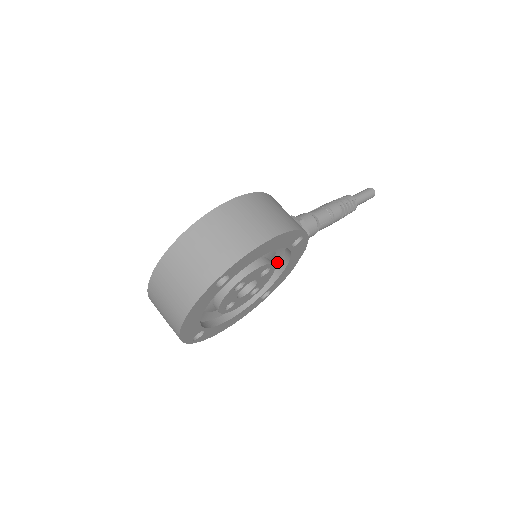
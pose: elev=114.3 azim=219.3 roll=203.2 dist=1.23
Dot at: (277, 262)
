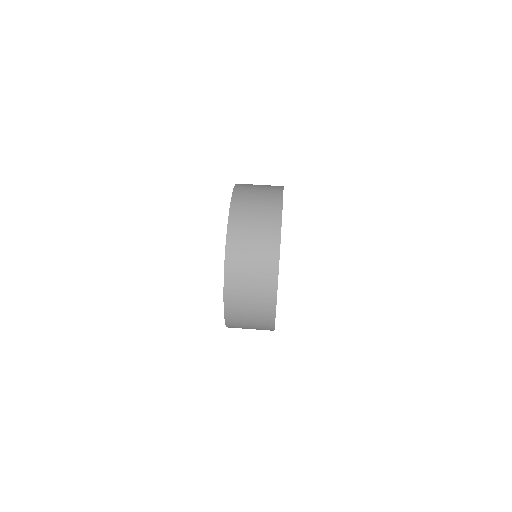
Dot at: occluded
